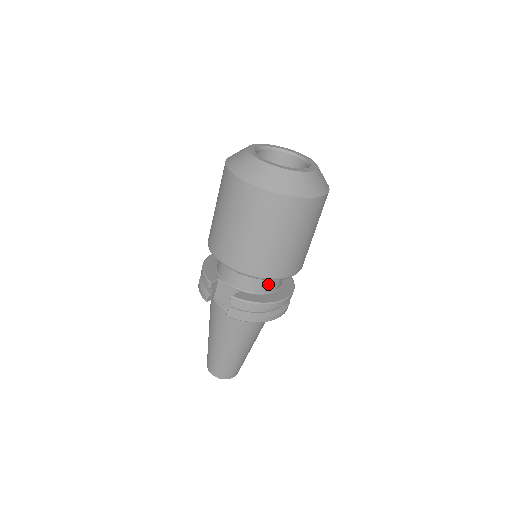
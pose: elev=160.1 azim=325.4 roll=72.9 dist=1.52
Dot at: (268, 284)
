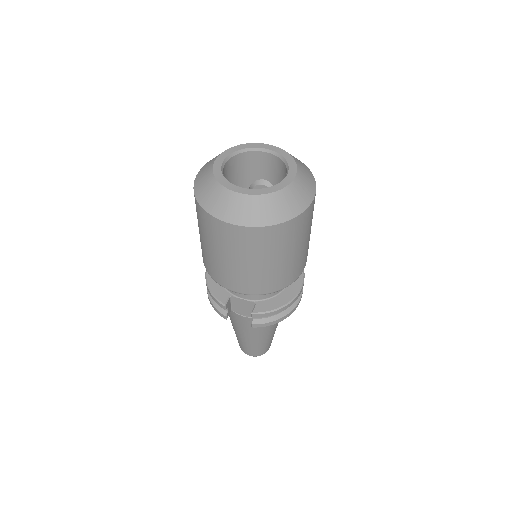
Dot at: occluded
